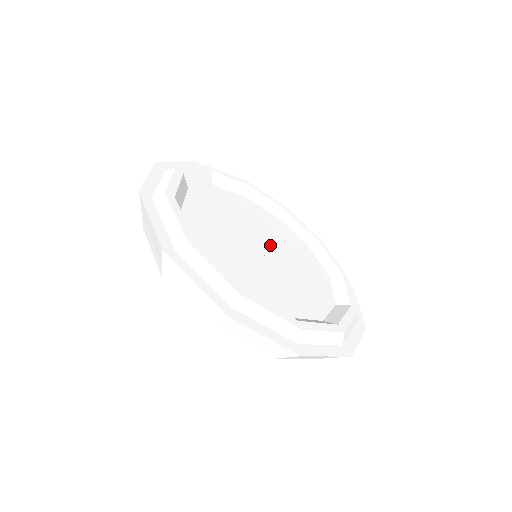
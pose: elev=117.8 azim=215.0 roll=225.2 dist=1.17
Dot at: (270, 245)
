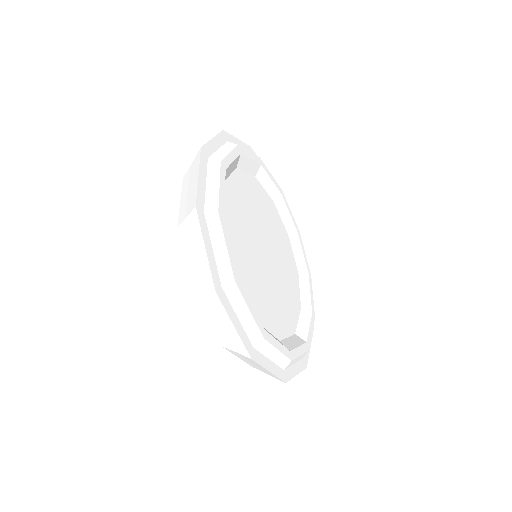
Dot at: (270, 247)
